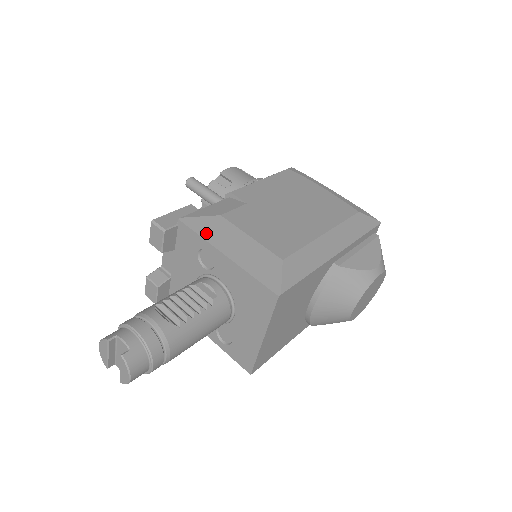
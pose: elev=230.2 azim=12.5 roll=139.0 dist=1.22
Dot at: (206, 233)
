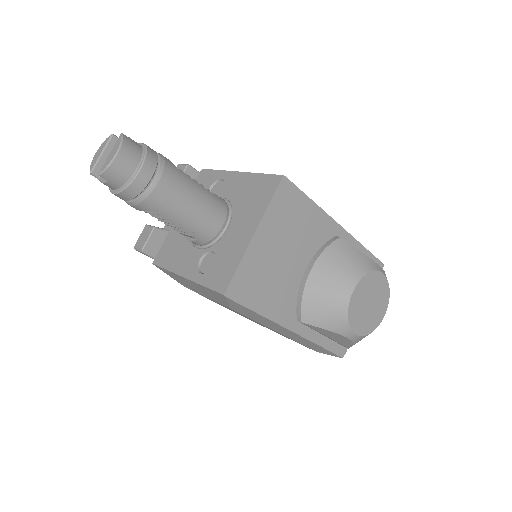
Dot at: occluded
